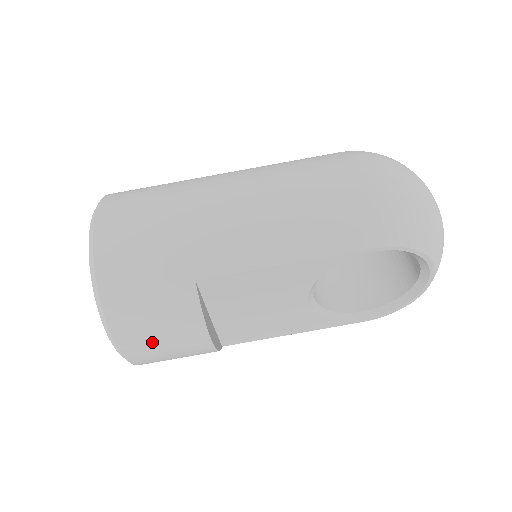
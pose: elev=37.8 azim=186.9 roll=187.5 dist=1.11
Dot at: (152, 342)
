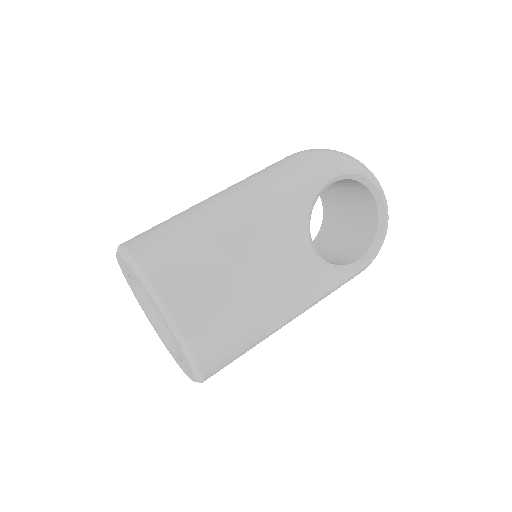
Dot at: (206, 310)
